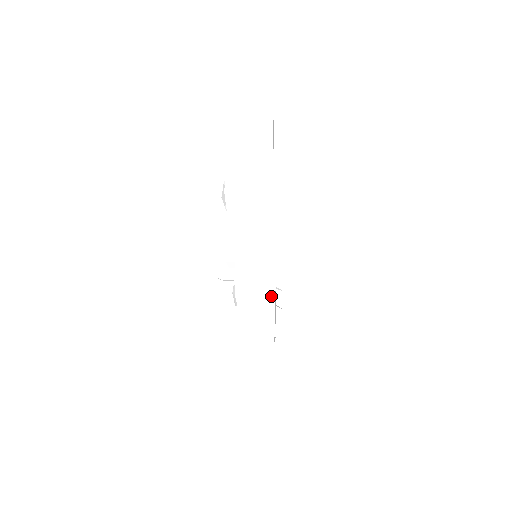
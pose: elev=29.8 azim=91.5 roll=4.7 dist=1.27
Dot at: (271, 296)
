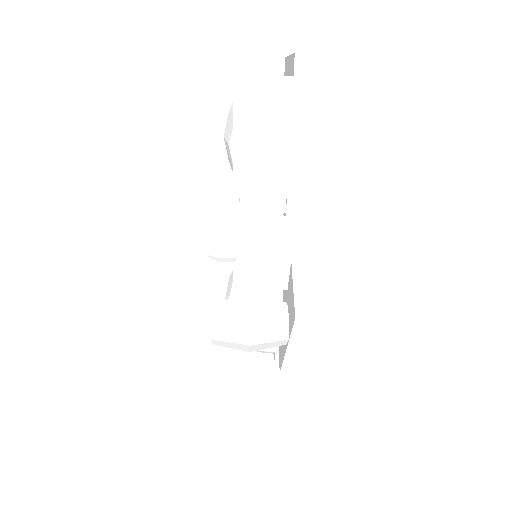
Dot at: (283, 281)
